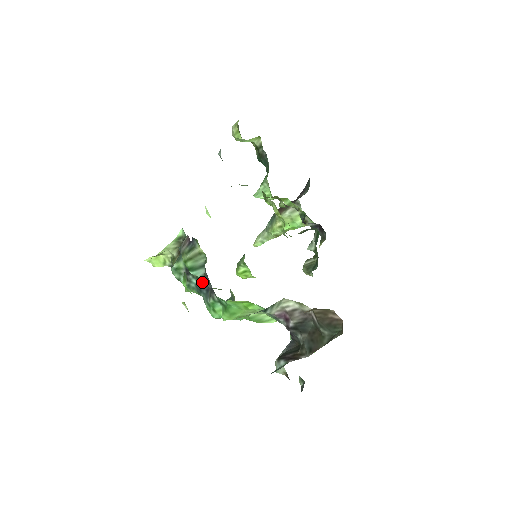
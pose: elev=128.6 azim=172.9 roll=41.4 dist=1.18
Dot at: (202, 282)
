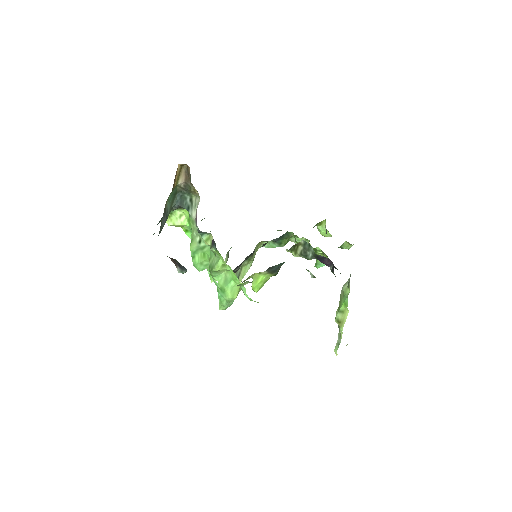
Dot at: occluded
